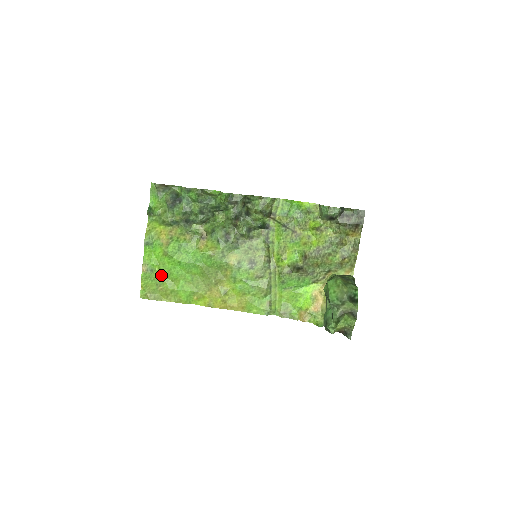
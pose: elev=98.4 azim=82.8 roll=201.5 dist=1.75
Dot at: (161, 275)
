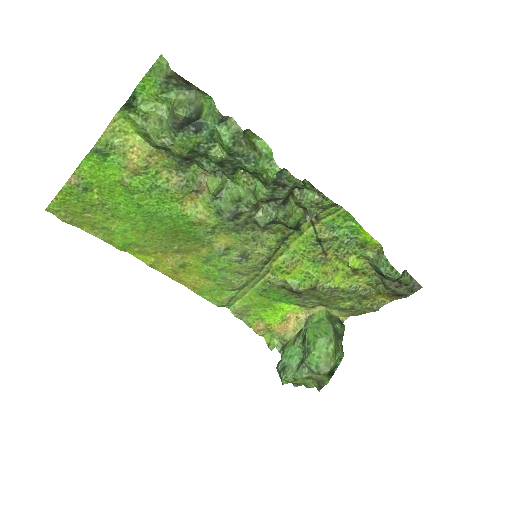
Dot at: (98, 201)
